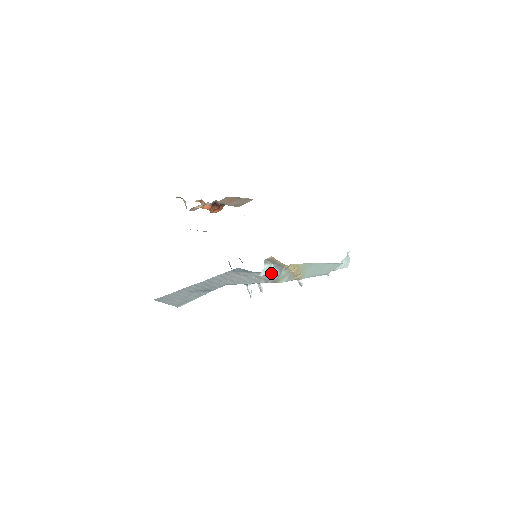
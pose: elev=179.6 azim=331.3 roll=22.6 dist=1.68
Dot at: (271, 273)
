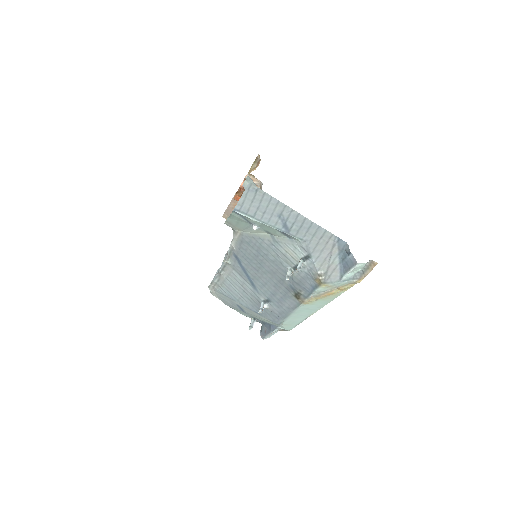
Dot at: (349, 272)
